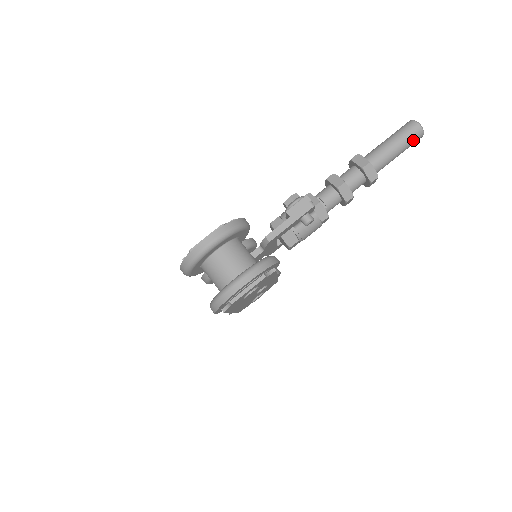
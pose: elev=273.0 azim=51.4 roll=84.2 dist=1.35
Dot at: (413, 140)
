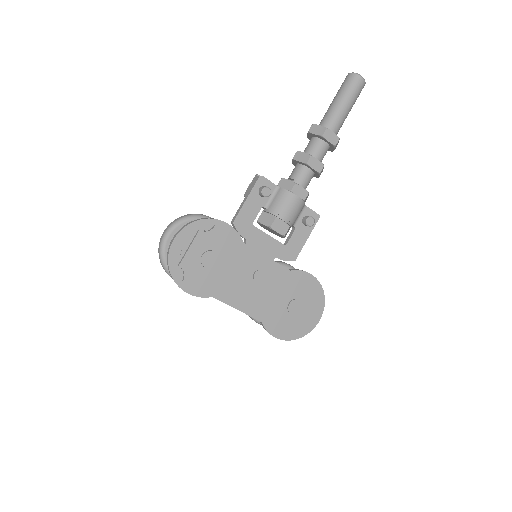
Dot at: (350, 86)
